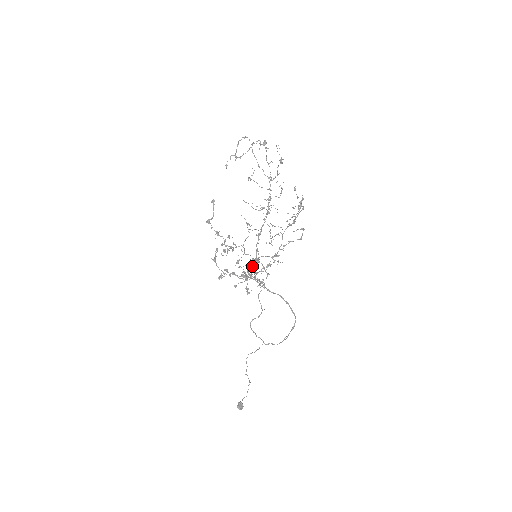
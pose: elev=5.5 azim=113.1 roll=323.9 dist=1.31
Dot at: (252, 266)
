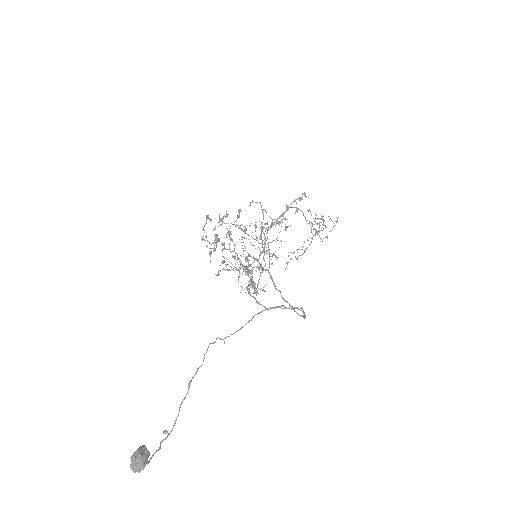
Dot at: occluded
